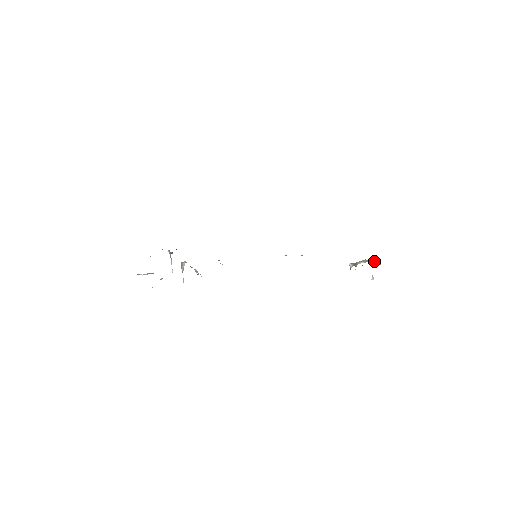
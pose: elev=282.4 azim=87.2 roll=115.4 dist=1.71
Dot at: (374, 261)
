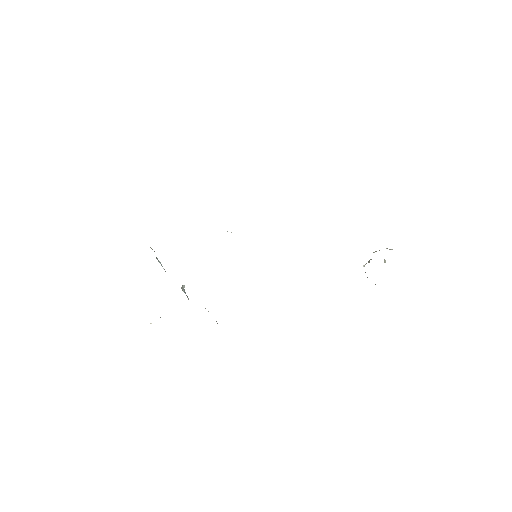
Dot at: occluded
